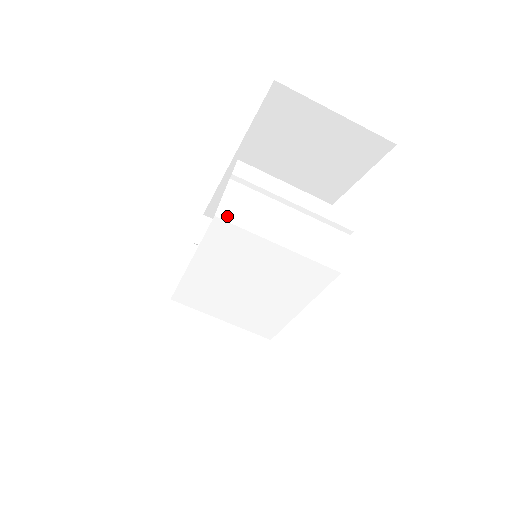
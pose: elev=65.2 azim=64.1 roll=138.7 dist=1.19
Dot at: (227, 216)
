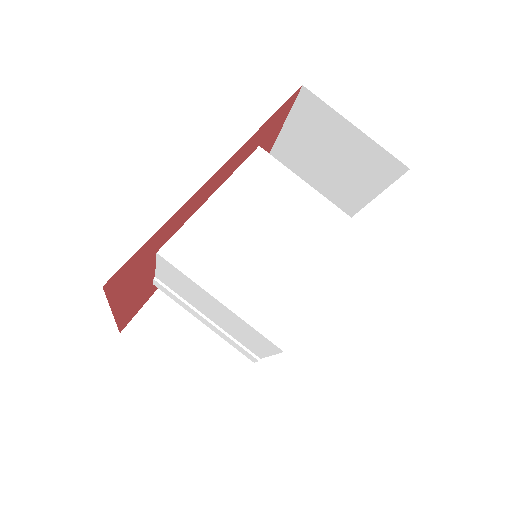
Dot at: (266, 155)
